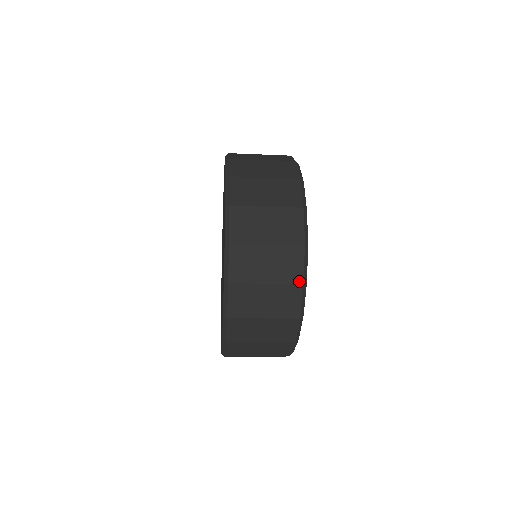
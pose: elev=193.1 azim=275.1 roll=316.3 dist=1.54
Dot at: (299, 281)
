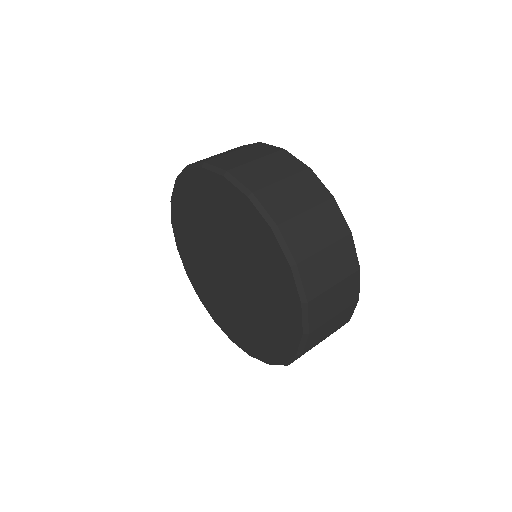
Dot at: (357, 268)
